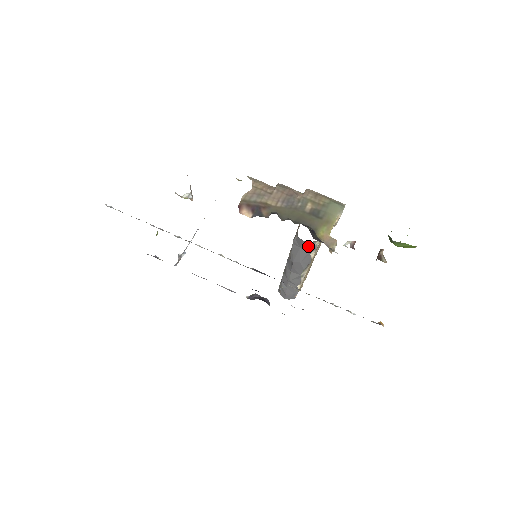
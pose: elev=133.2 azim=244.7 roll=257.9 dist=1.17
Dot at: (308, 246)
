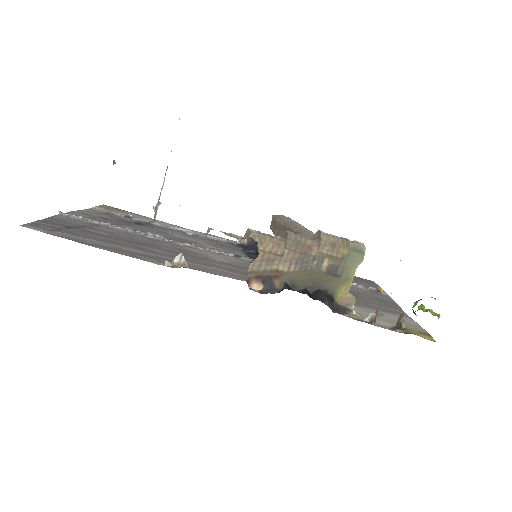
Dot at: occluded
